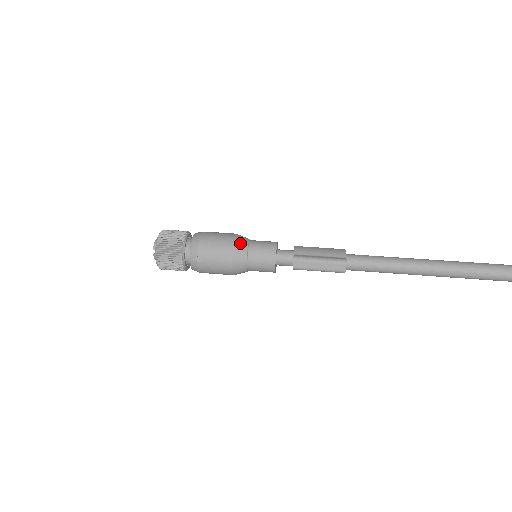
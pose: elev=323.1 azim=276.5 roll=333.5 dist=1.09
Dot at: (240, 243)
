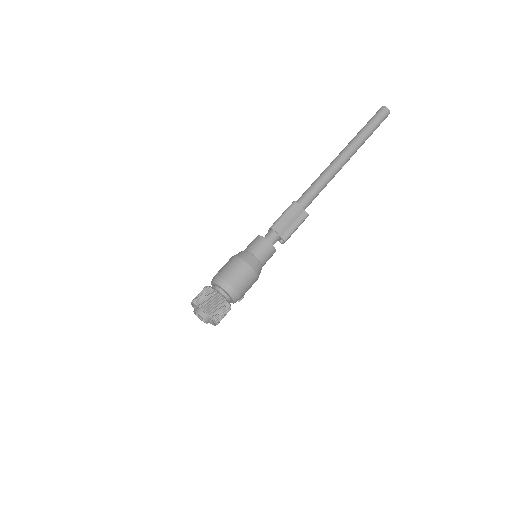
Dot at: (257, 267)
